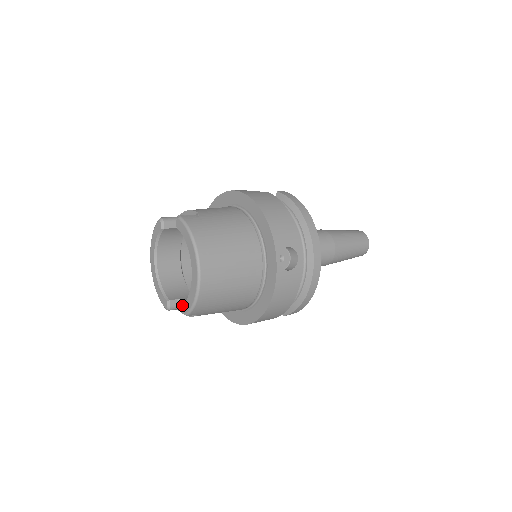
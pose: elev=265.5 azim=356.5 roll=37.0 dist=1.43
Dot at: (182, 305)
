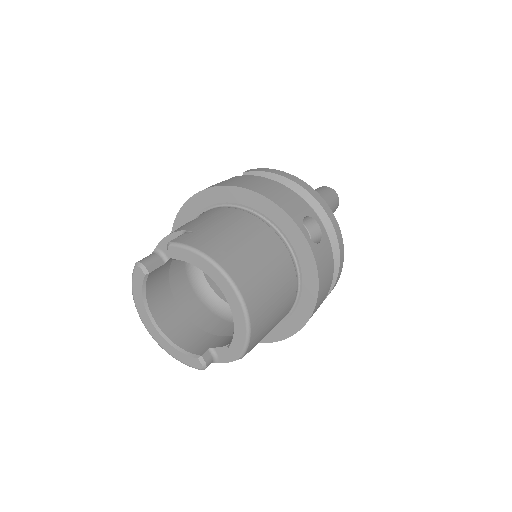
Dot at: occluded
